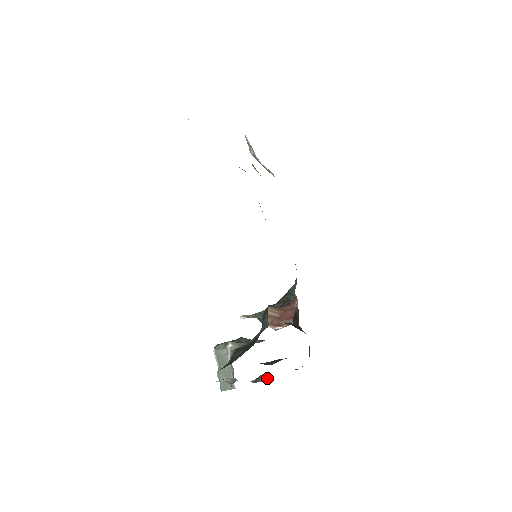
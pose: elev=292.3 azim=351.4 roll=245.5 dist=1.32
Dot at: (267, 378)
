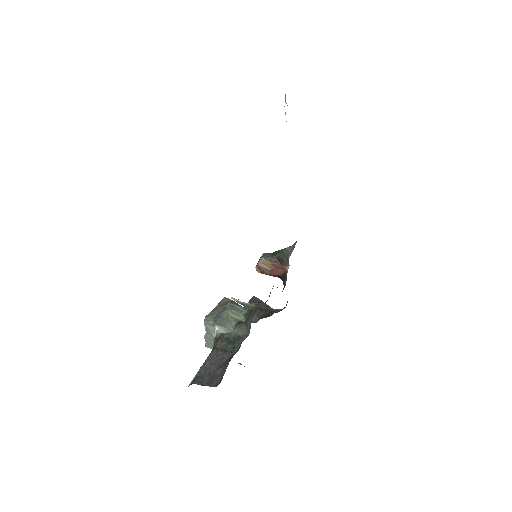
Dot at: (240, 364)
